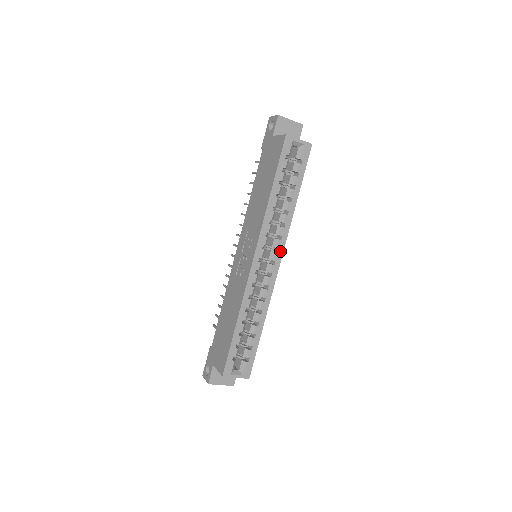
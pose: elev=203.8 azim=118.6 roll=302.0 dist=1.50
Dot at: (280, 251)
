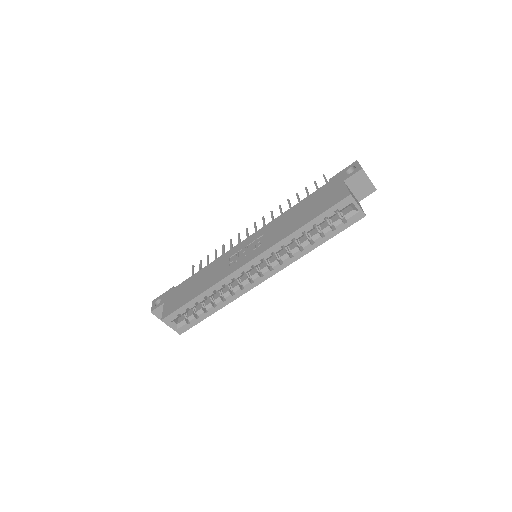
Dot at: (273, 272)
